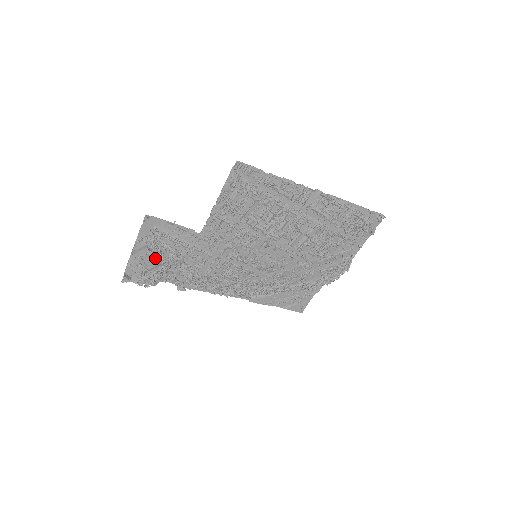
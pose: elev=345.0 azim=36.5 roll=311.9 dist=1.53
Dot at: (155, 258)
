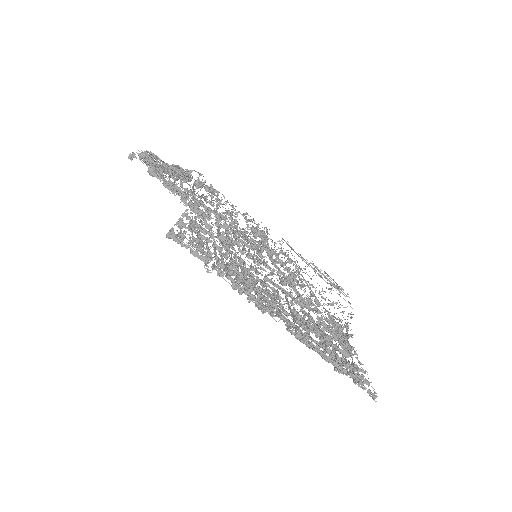
Dot at: occluded
